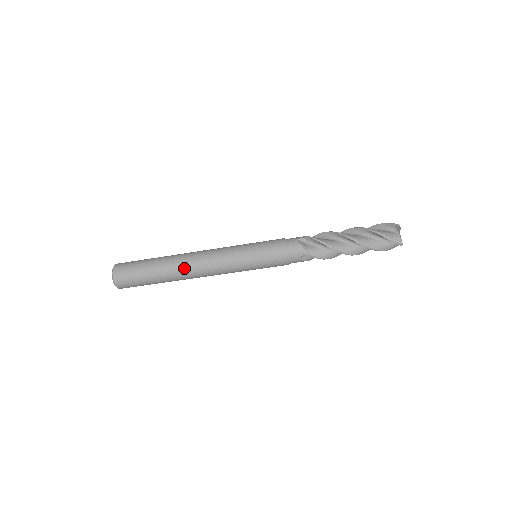
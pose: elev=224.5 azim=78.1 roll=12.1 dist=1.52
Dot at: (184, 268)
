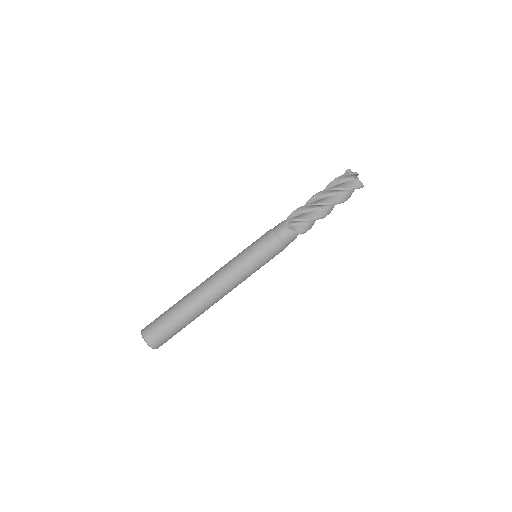
Dot at: (197, 289)
